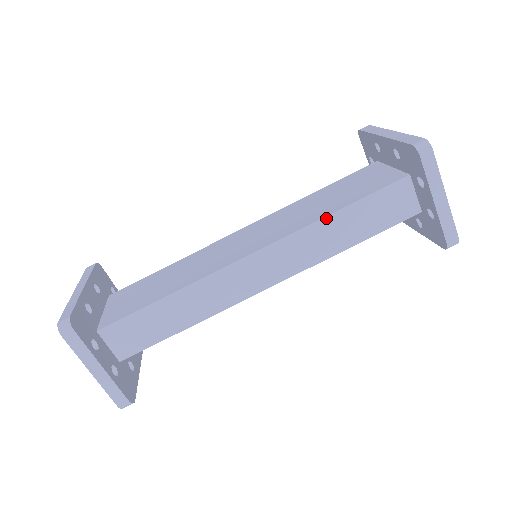
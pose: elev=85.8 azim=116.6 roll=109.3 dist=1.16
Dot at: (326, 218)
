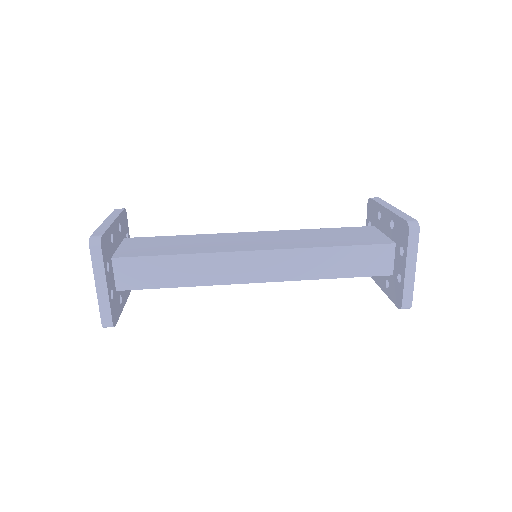
Dot at: (323, 248)
